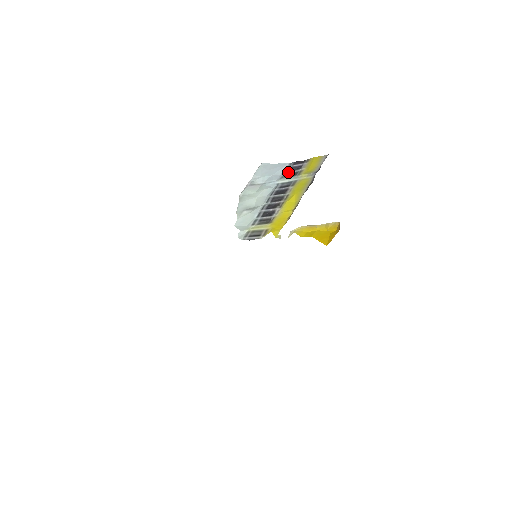
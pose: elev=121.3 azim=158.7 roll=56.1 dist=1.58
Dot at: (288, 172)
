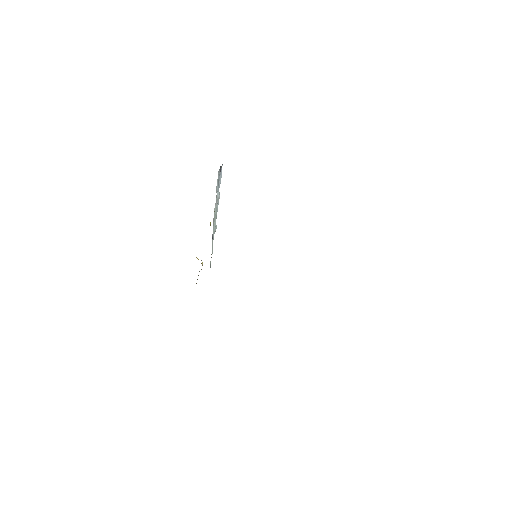
Dot at: occluded
